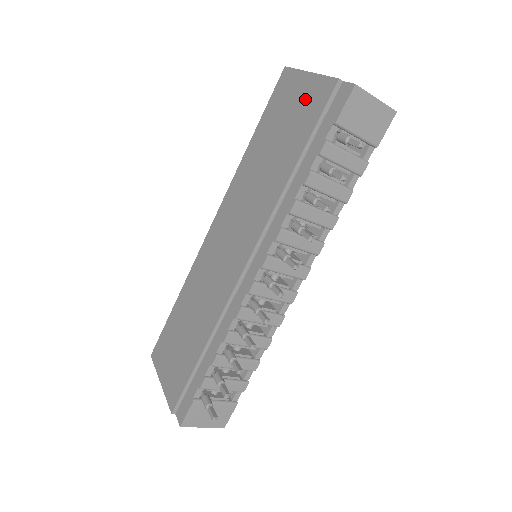
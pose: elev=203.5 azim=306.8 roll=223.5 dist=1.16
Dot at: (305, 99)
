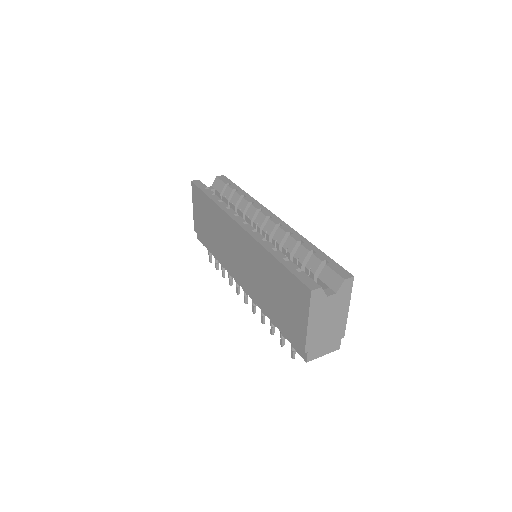
Dot at: (296, 322)
